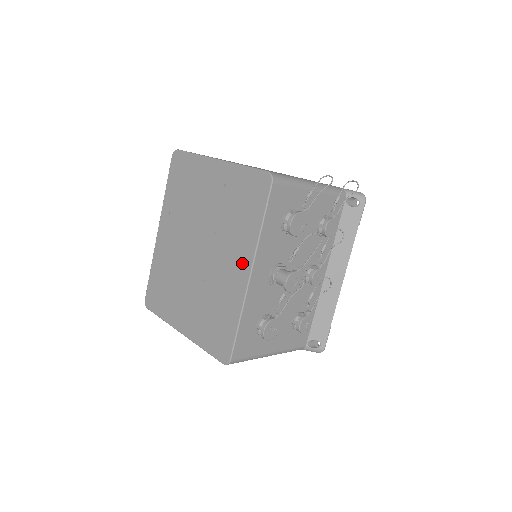
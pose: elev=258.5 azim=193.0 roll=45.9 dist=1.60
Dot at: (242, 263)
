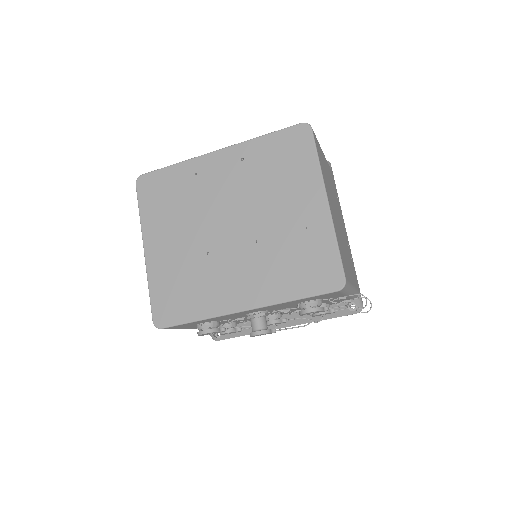
Dot at: (249, 295)
